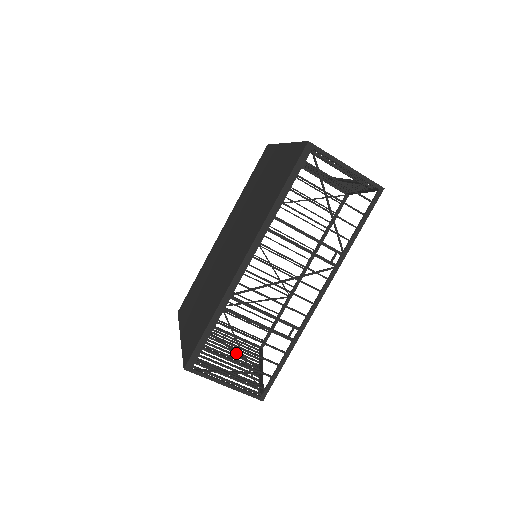
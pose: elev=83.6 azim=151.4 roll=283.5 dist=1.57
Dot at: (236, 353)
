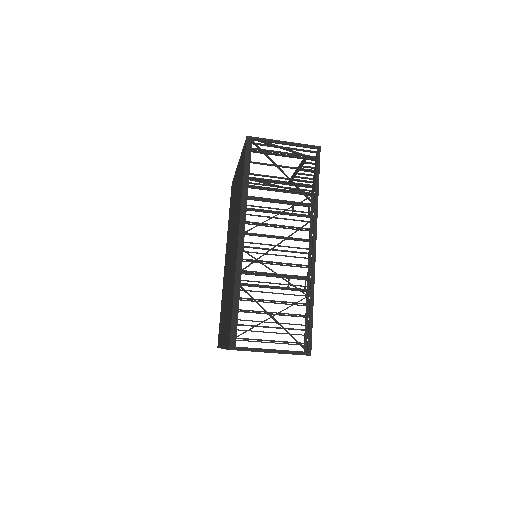
Dot at: occluded
